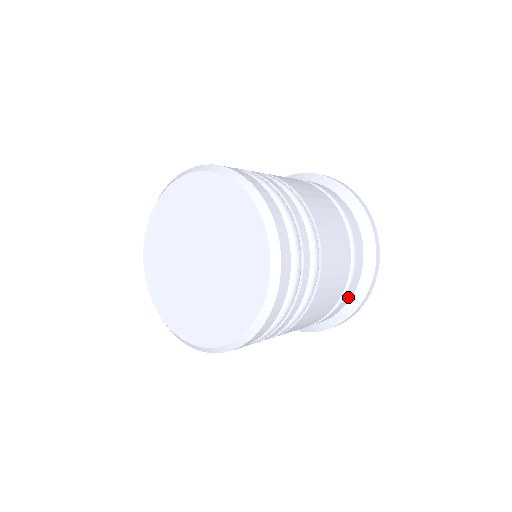
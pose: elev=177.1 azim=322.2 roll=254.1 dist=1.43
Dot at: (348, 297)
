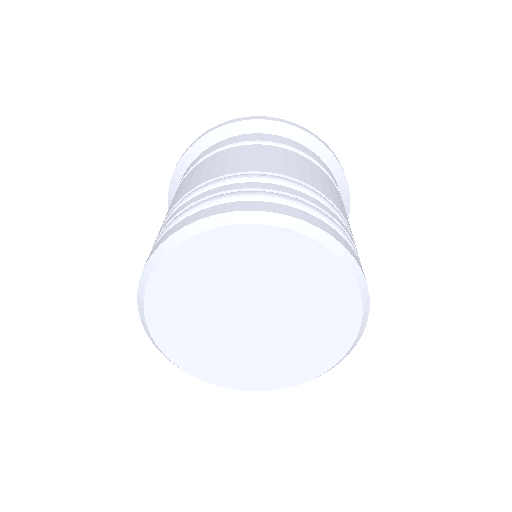
Dot at: occluded
